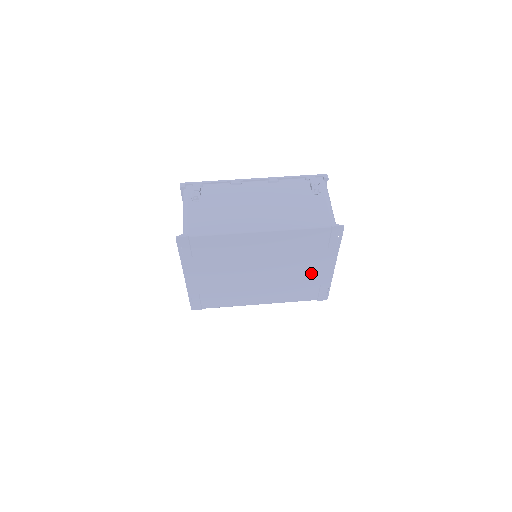
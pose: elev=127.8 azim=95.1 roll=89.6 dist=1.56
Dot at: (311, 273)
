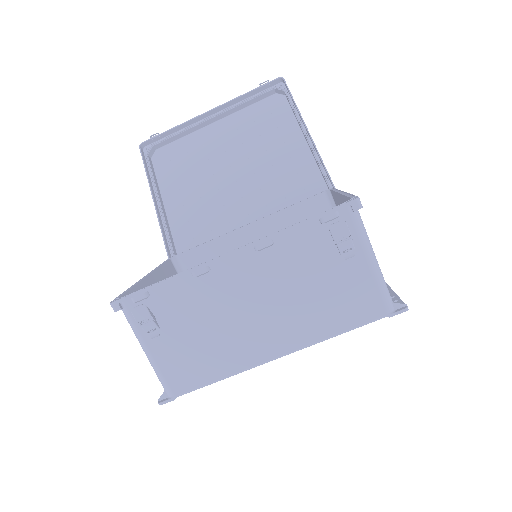
Dot at: occluded
